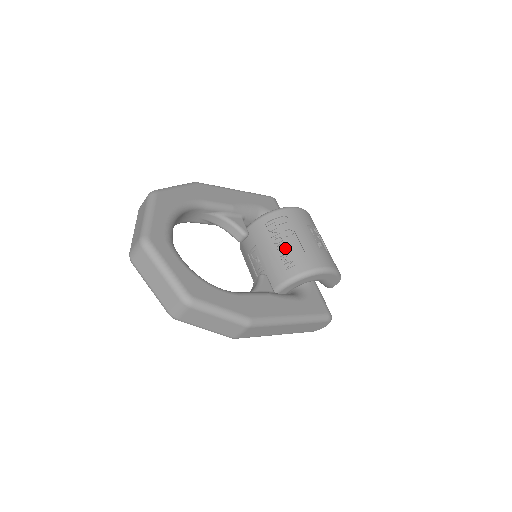
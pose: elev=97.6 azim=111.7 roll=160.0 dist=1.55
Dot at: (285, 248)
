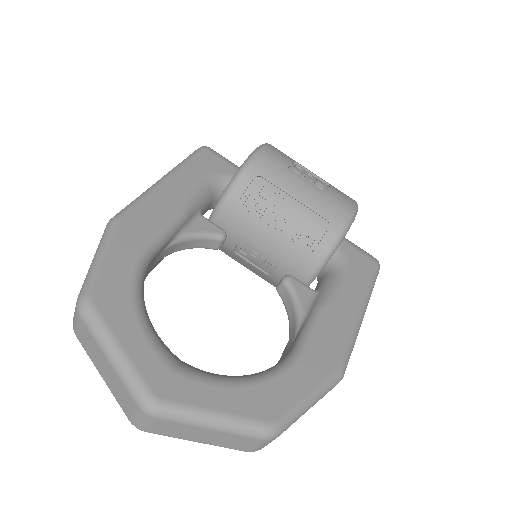
Dot at: (288, 223)
